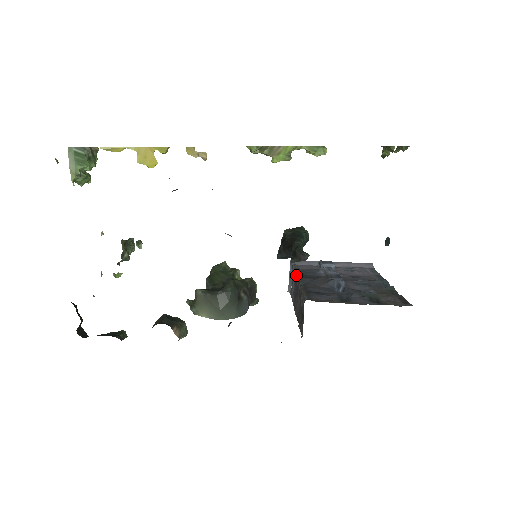
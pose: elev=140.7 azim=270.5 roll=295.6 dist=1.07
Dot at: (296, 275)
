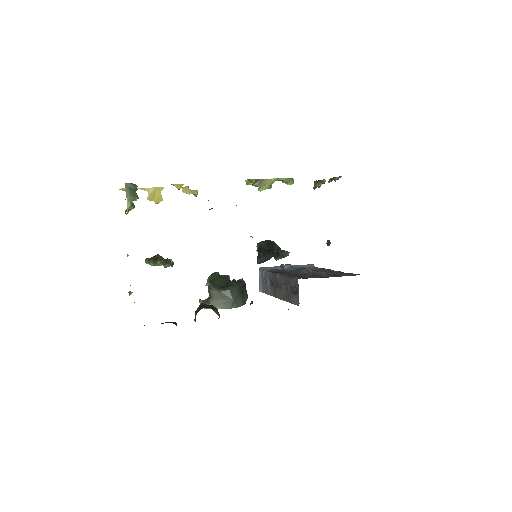
Dot at: (273, 273)
